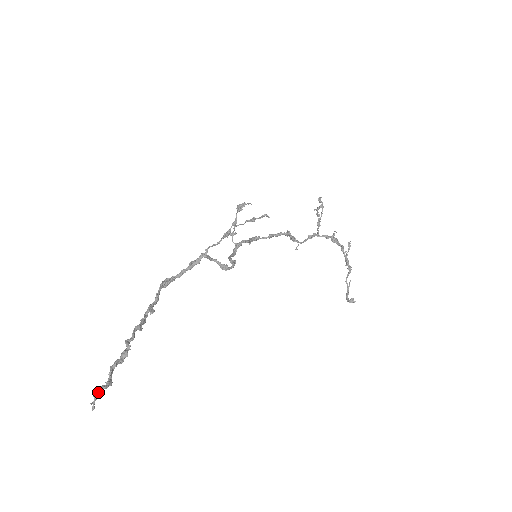
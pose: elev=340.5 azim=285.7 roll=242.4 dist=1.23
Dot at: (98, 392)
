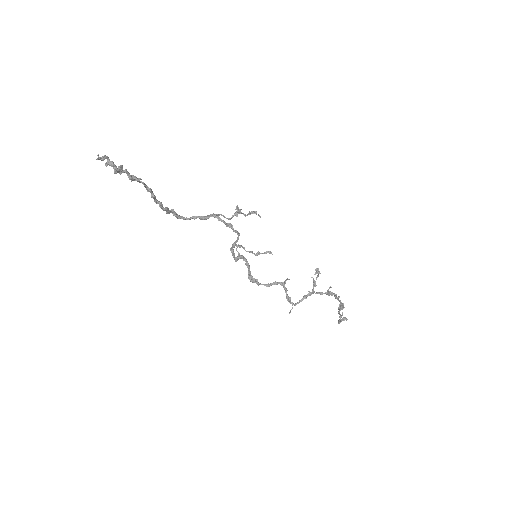
Dot at: (107, 157)
